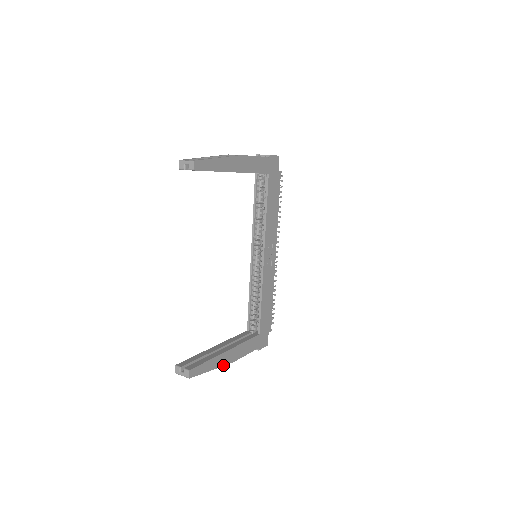
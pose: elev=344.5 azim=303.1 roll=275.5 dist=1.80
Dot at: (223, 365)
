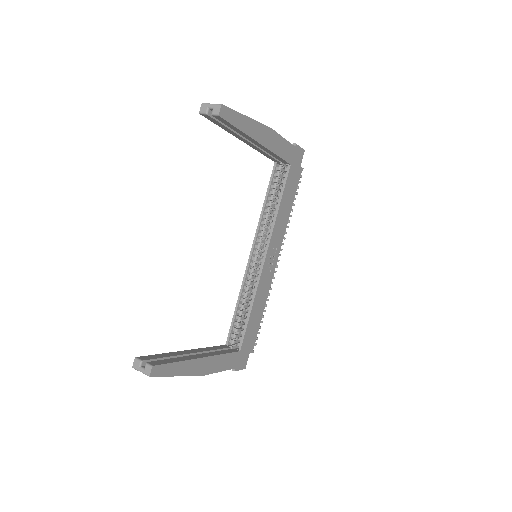
Dot at: (193, 374)
